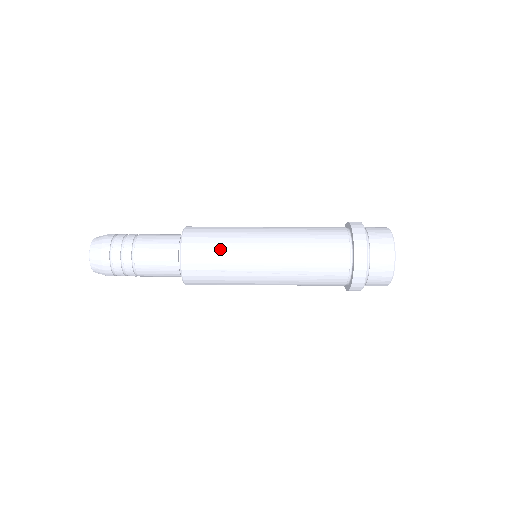
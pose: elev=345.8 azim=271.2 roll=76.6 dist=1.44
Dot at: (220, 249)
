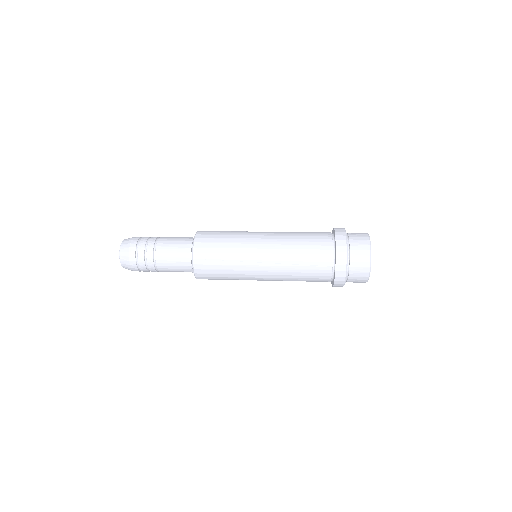
Dot at: (226, 242)
